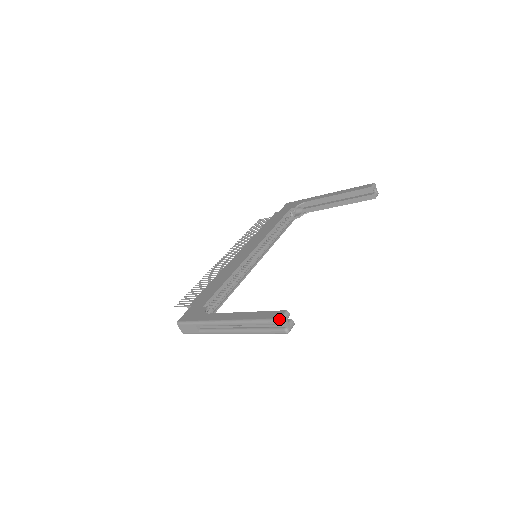
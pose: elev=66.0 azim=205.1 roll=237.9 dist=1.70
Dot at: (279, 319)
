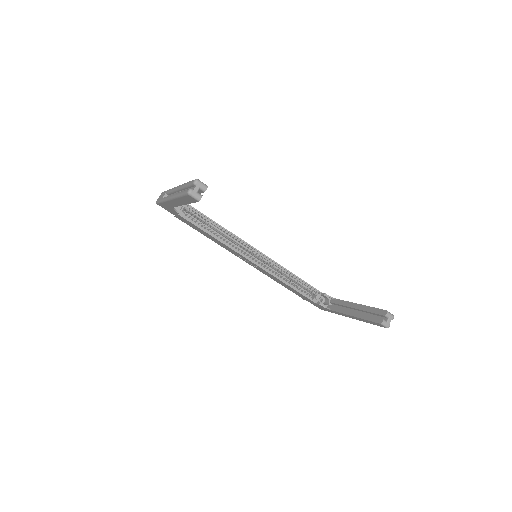
Dot at: occluded
